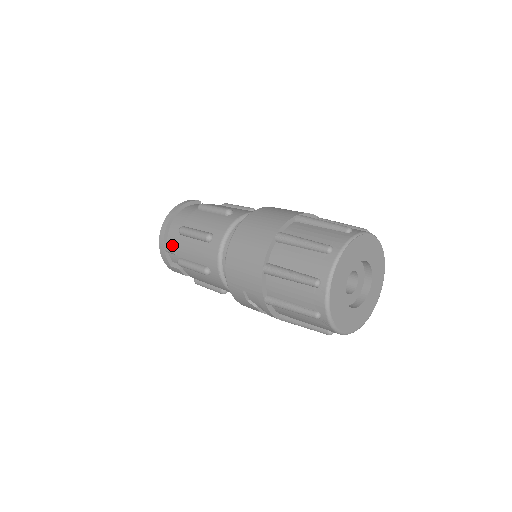
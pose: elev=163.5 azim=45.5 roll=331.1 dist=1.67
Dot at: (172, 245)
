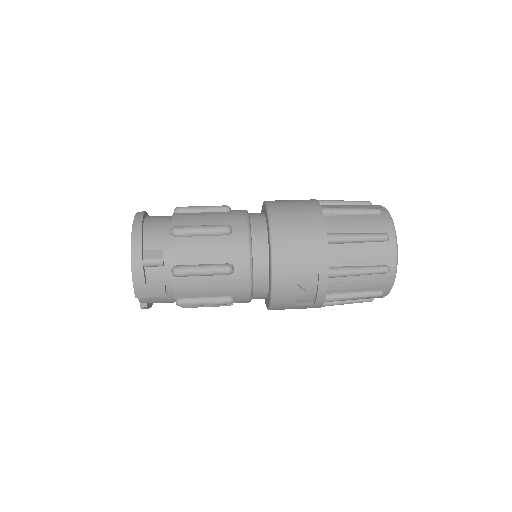
Dot at: (157, 253)
